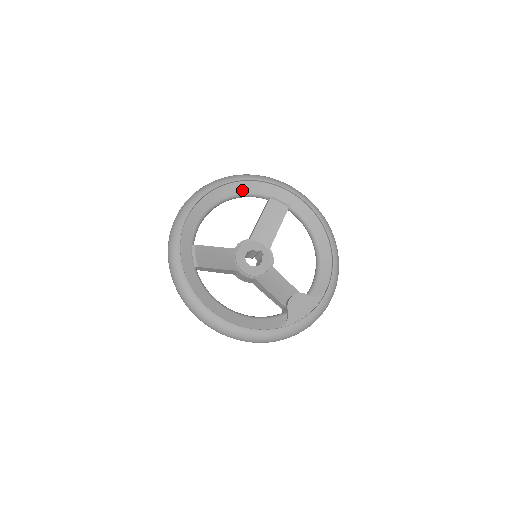
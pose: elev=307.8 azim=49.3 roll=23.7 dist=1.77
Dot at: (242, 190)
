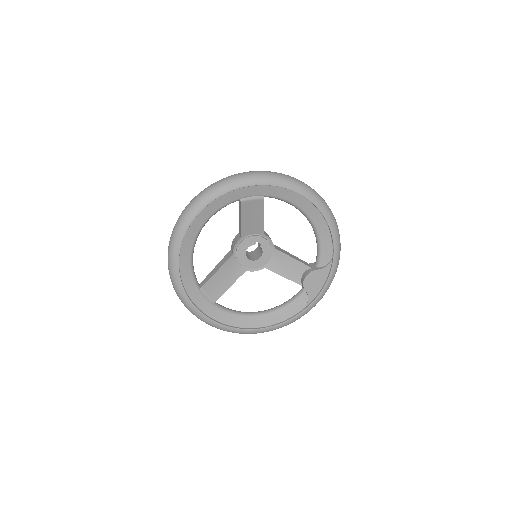
Dot at: (210, 213)
